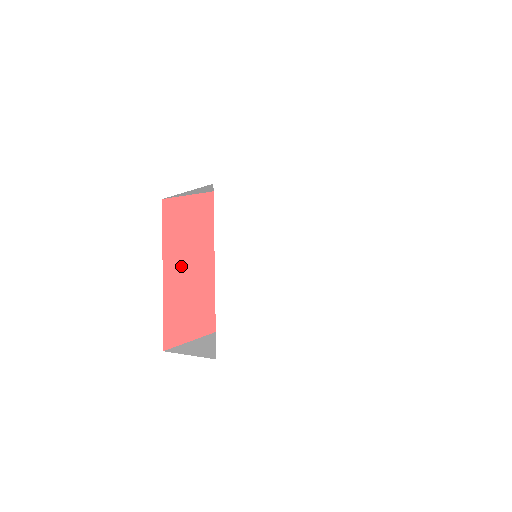
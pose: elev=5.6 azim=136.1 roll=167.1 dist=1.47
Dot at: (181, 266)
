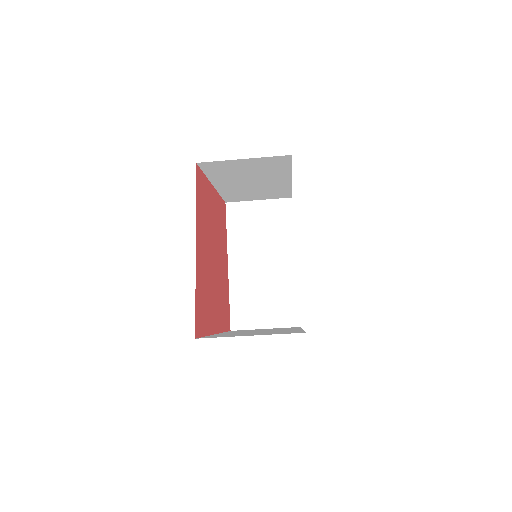
Dot at: (201, 244)
